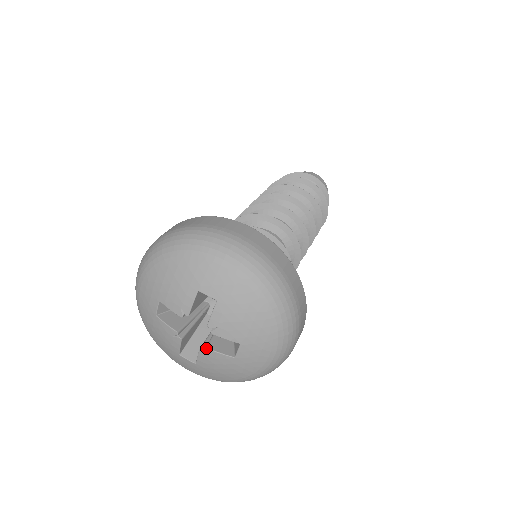
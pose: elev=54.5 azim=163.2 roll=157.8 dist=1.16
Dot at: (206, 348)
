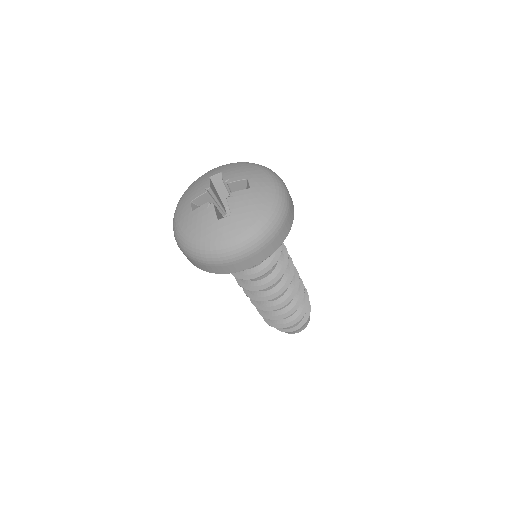
Dot at: (213, 203)
